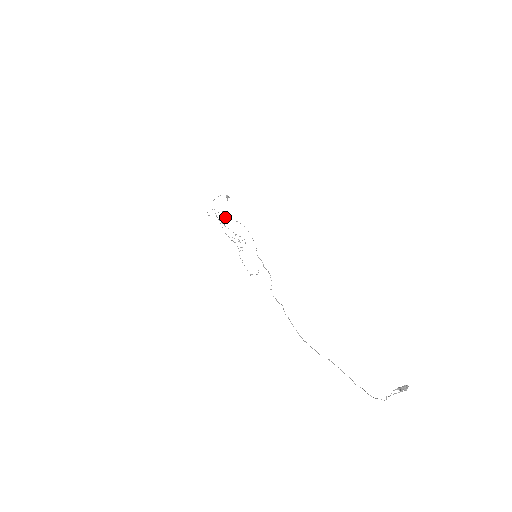
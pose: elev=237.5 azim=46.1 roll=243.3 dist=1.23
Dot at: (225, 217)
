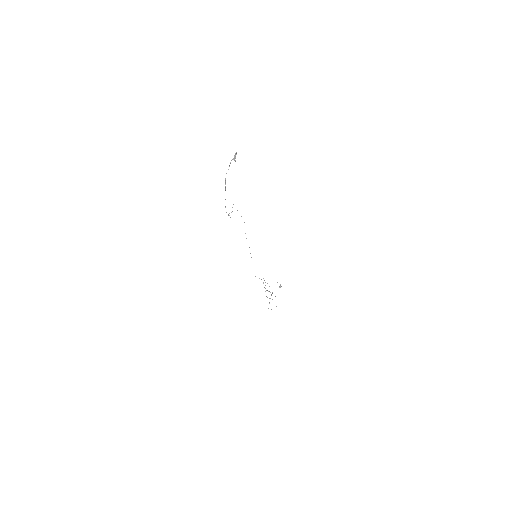
Dot at: occluded
